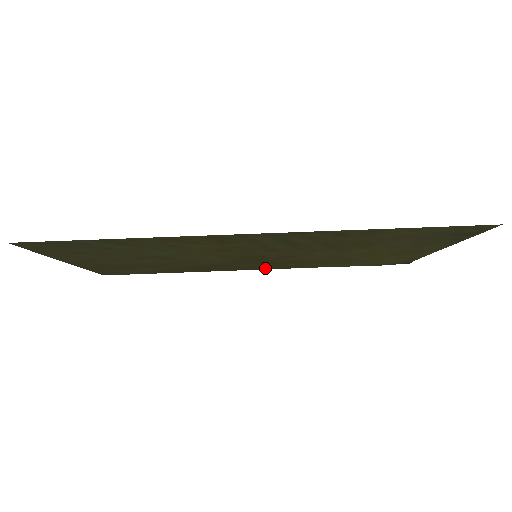
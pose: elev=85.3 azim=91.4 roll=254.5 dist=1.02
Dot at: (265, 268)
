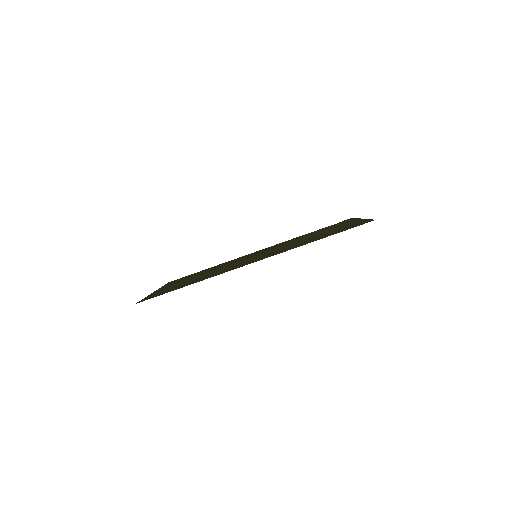
Dot at: (263, 249)
